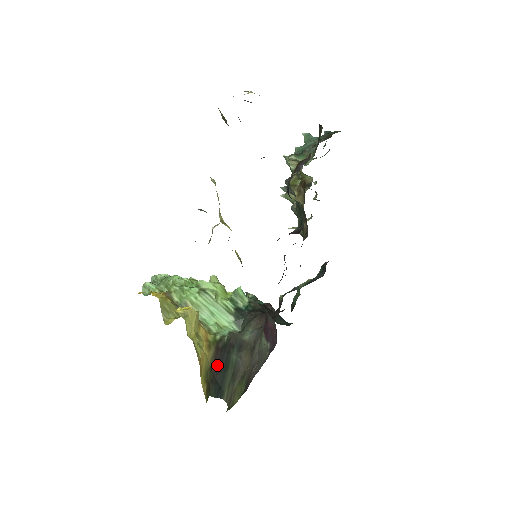
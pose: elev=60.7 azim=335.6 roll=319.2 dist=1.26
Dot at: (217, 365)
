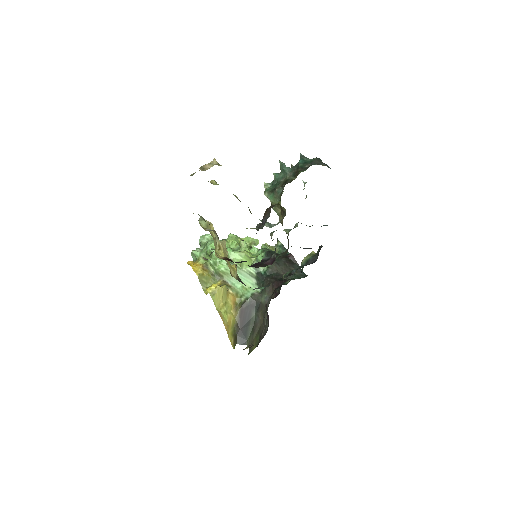
Dot at: (242, 321)
